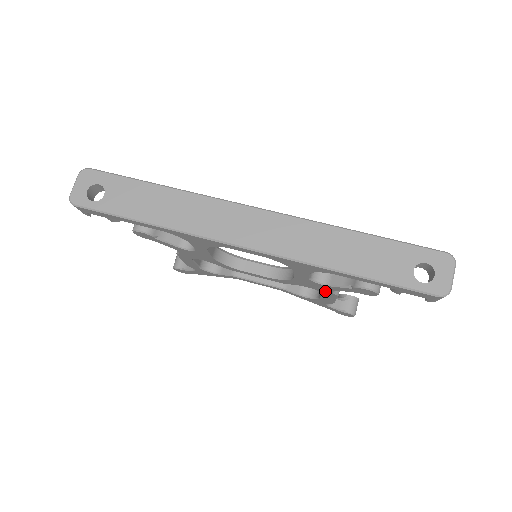
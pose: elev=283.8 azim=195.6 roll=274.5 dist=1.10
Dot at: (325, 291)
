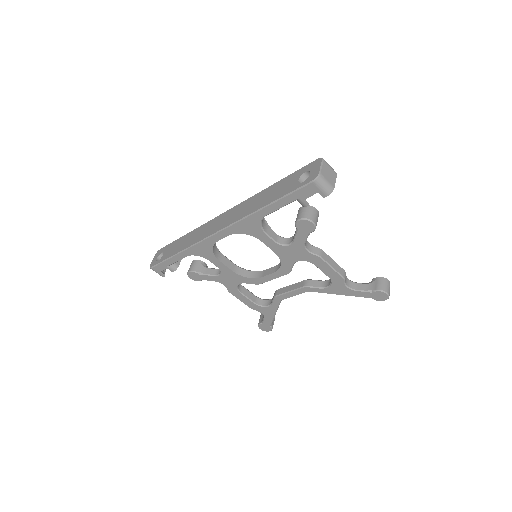
Dot at: (307, 256)
